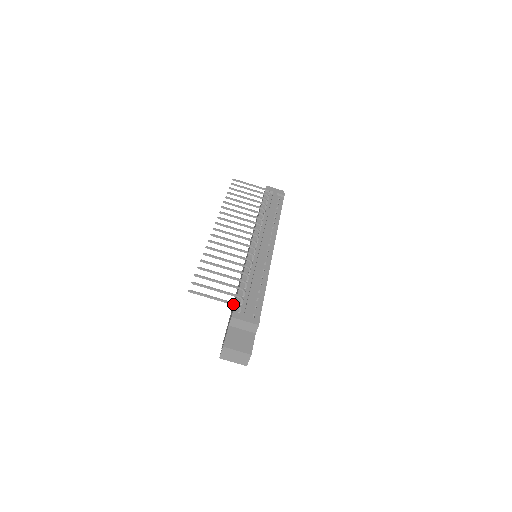
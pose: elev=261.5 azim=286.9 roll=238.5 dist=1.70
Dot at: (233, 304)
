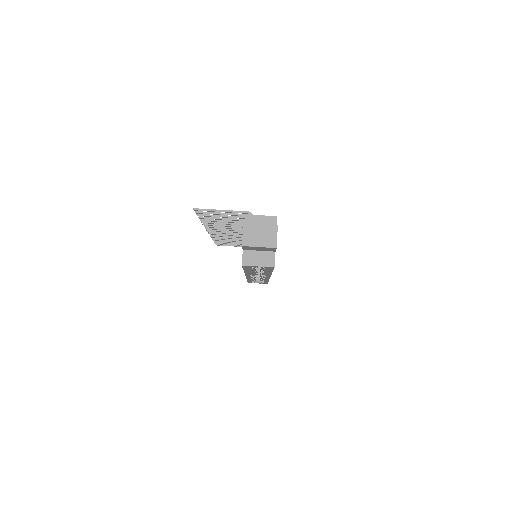
Dot at: (244, 212)
